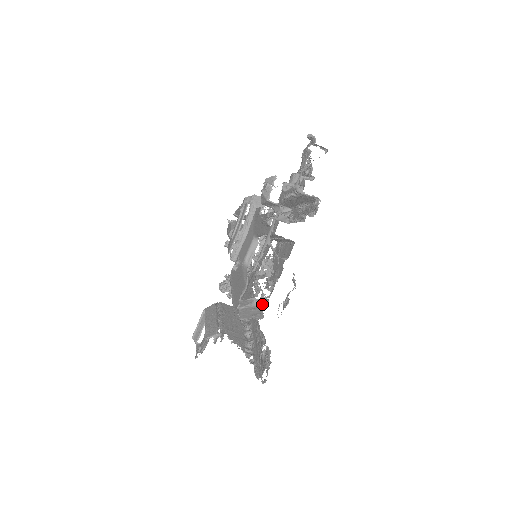
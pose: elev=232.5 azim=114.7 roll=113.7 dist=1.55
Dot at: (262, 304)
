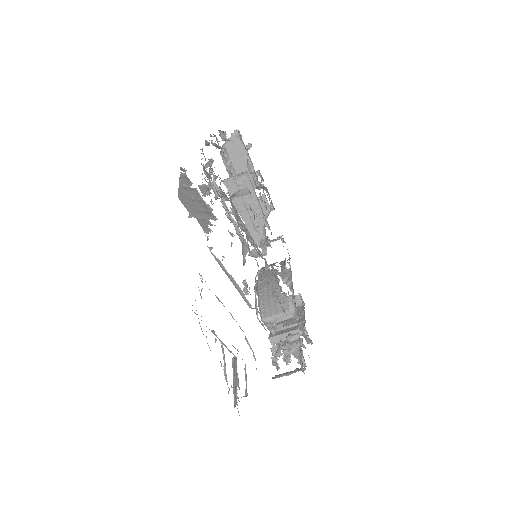
Dot at: (207, 182)
